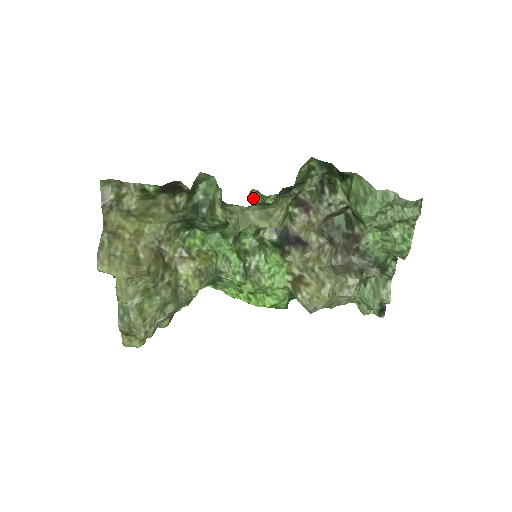
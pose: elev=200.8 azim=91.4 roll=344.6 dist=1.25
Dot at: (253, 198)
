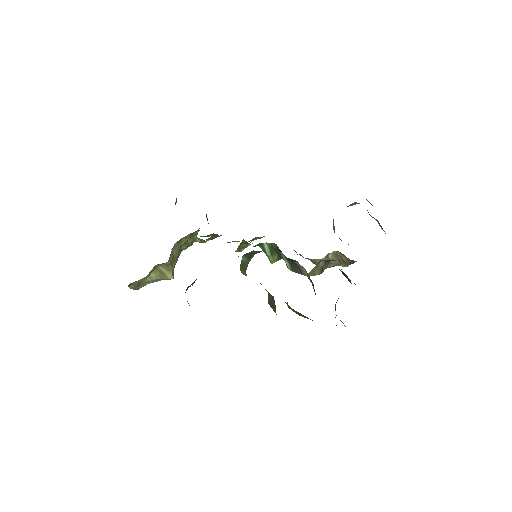
Dot at: (245, 254)
